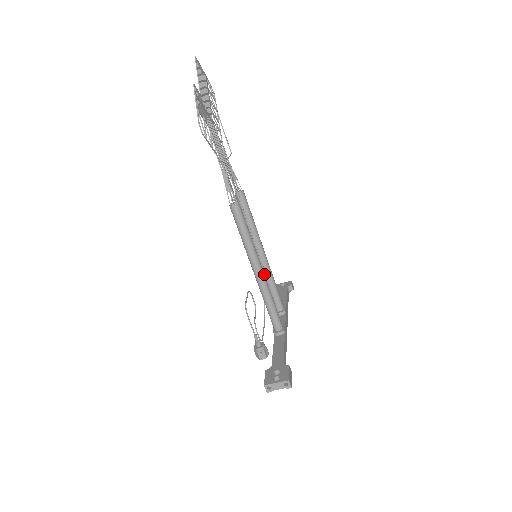
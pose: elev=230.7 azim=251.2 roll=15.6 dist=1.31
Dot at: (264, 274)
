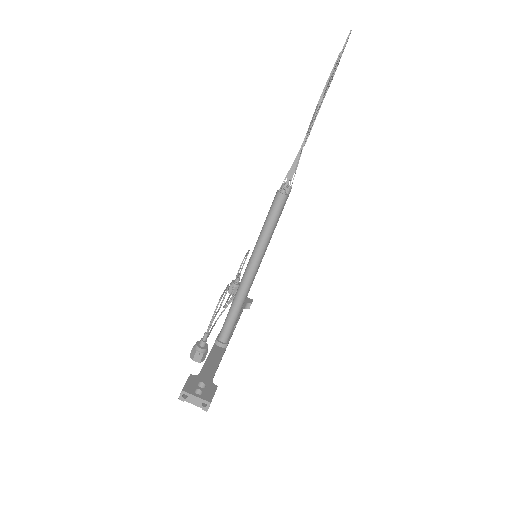
Dot at: occluded
